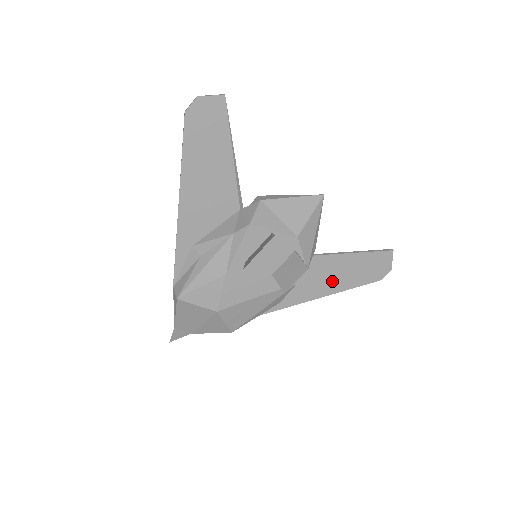
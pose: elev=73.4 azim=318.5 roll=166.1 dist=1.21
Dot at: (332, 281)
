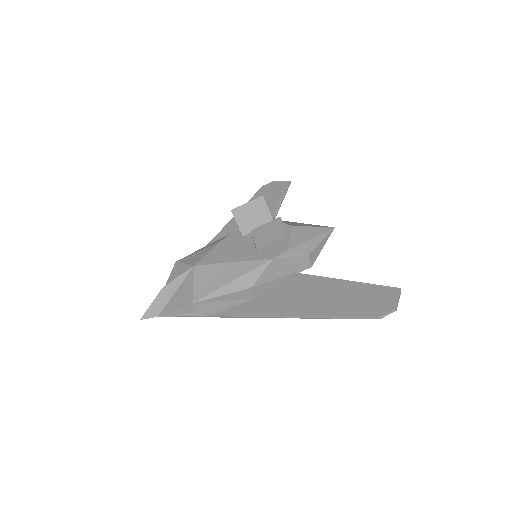
Dot at: (319, 303)
